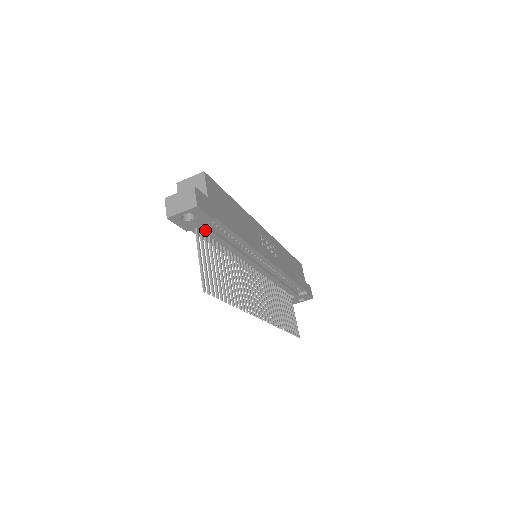
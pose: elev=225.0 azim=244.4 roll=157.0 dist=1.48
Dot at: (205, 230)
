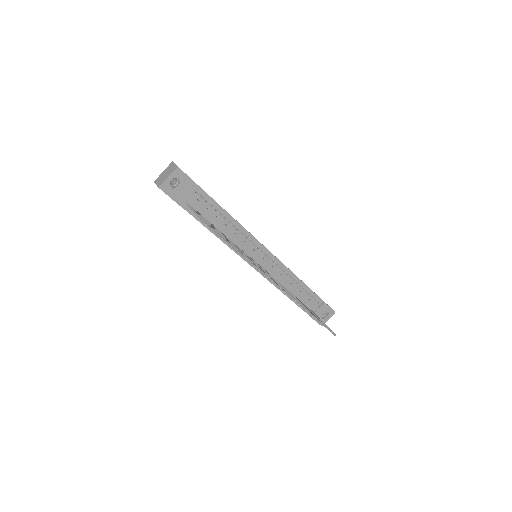
Dot at: (194, 201)
